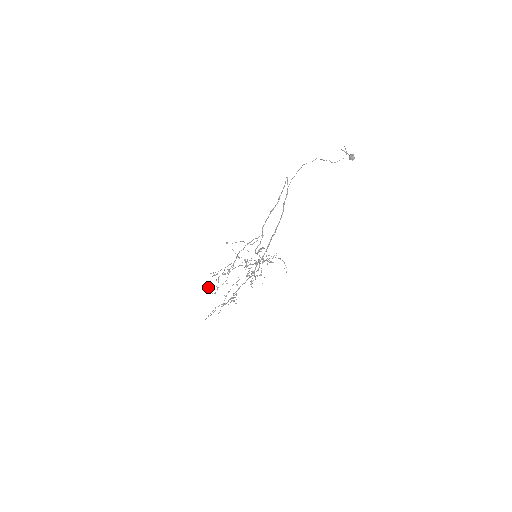
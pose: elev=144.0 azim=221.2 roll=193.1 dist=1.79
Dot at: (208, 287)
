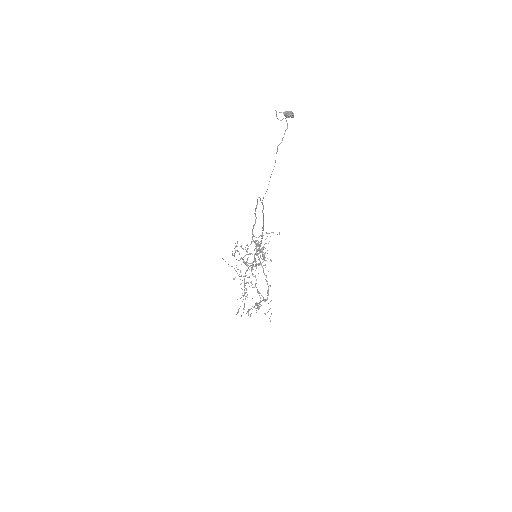
Dot at: (250, 315)
